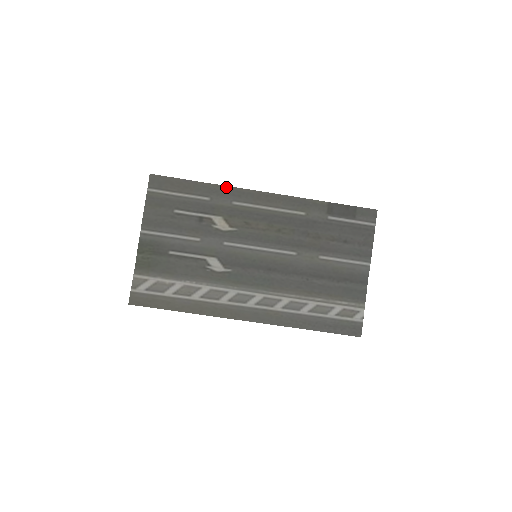
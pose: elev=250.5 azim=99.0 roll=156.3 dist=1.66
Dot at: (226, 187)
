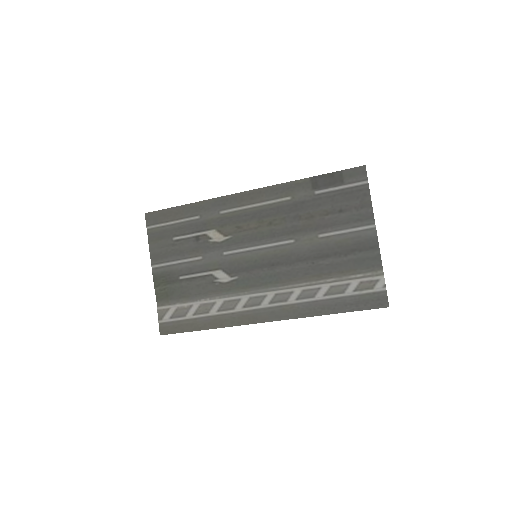
Dot at: (210, 200)
